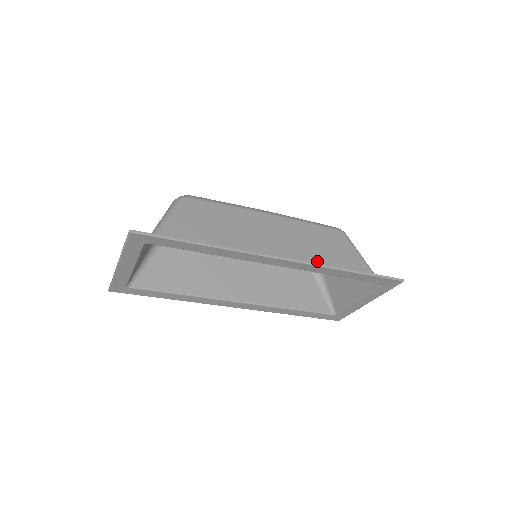
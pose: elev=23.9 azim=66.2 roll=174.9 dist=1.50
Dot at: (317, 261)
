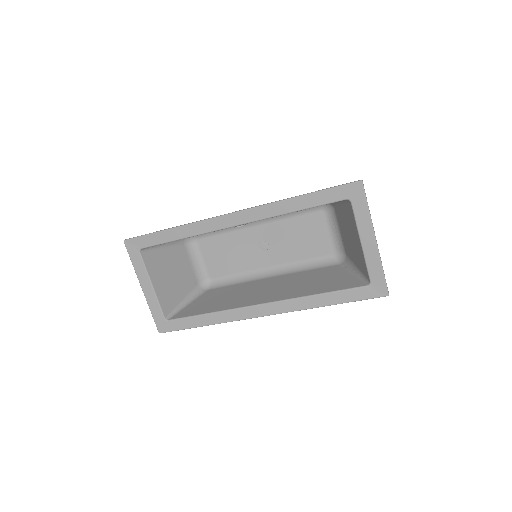
Dot at: occluded
